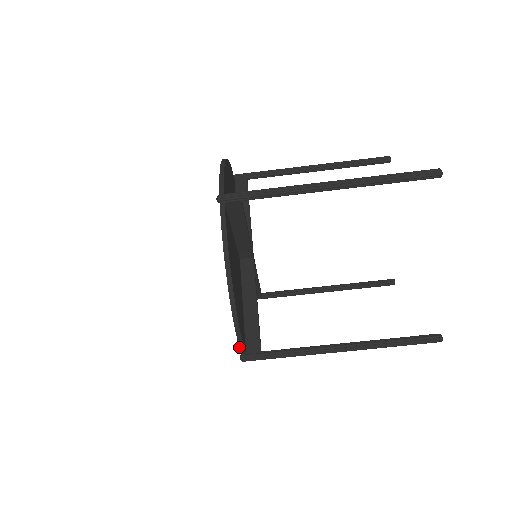
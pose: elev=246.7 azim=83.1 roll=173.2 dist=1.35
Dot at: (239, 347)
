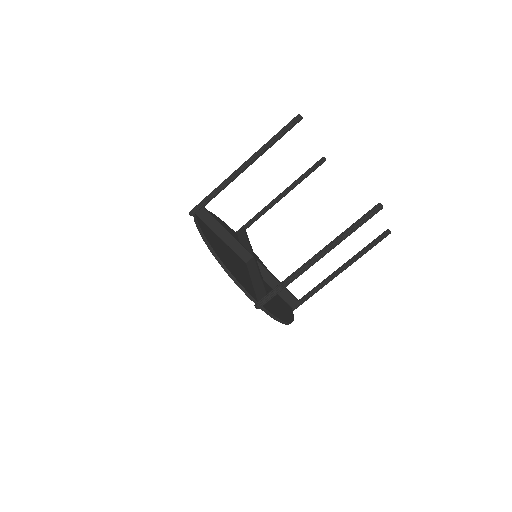
Dot at: (247, 296)
